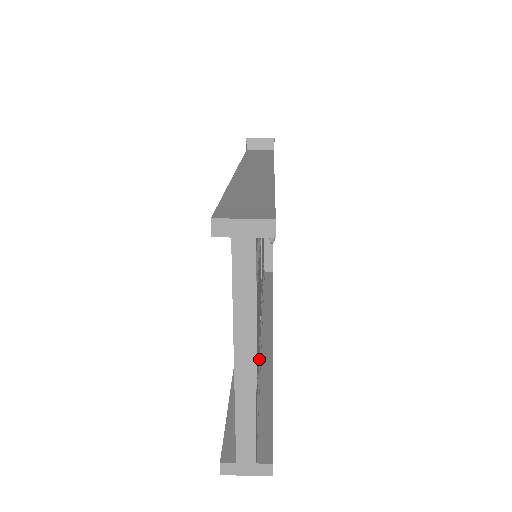
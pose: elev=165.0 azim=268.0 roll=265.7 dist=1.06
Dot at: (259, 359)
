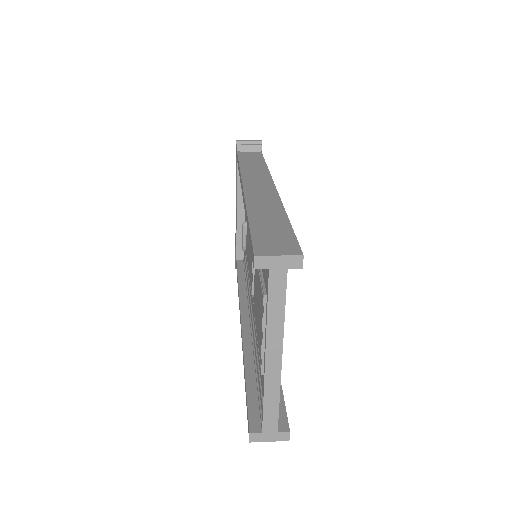
Dot at: occluded
